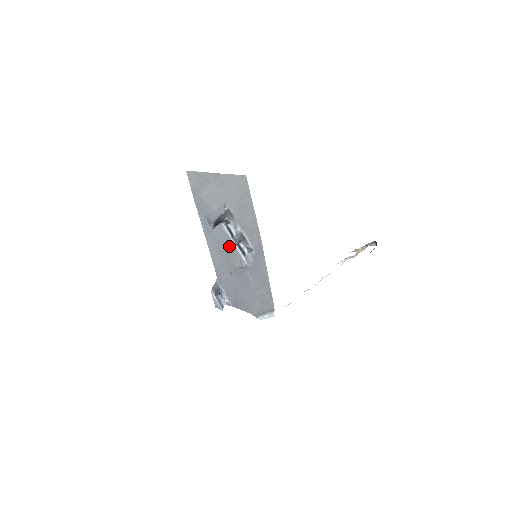
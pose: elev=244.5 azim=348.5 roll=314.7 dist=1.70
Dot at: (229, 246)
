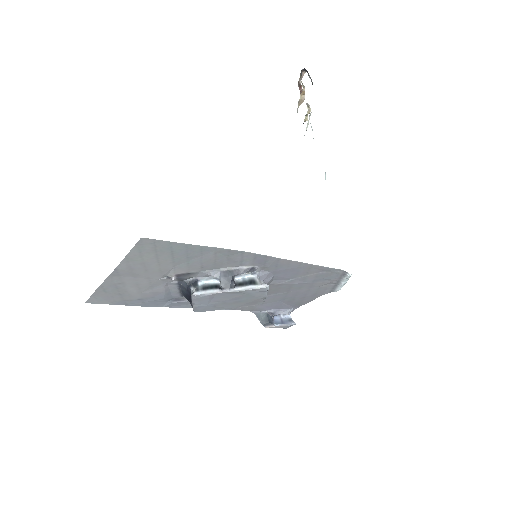
Dot at: (230, 297)
